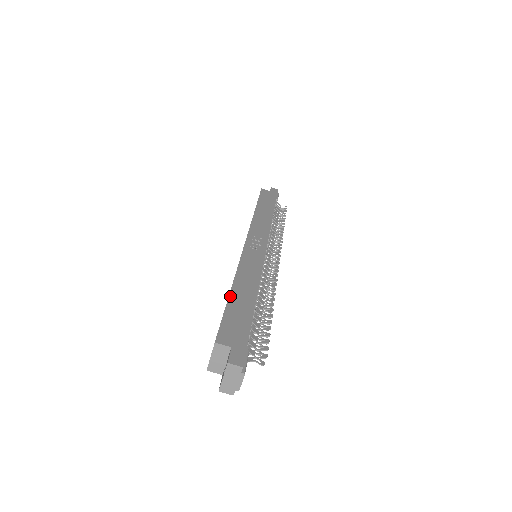
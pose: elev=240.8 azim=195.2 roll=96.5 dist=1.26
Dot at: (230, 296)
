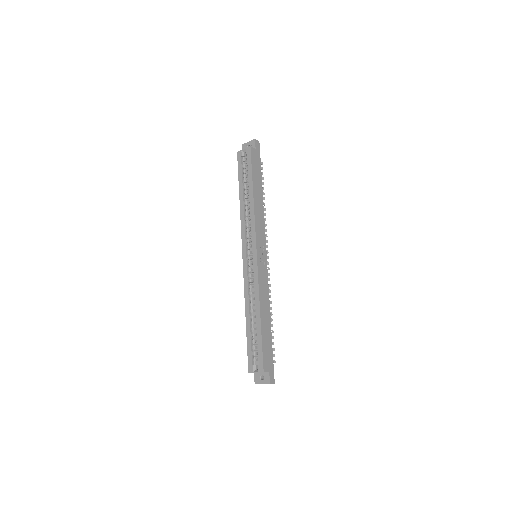
Dot at: (262, 327)
